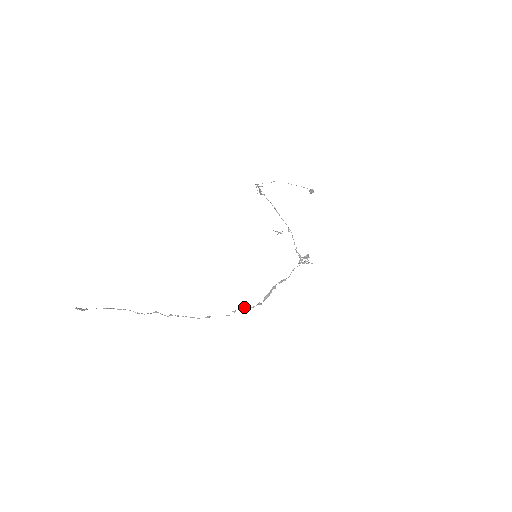
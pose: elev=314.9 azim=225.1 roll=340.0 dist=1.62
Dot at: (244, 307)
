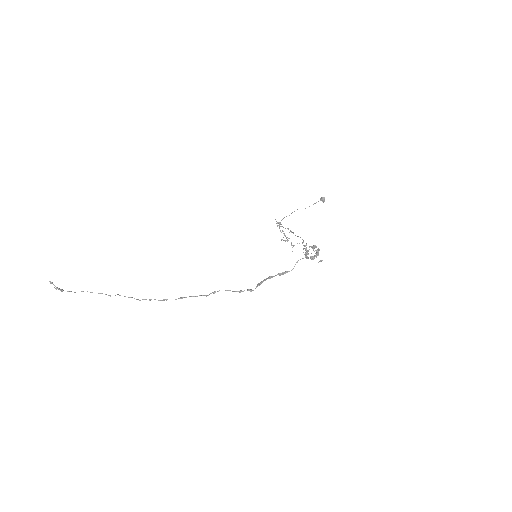
Dot at: (227, 290)
